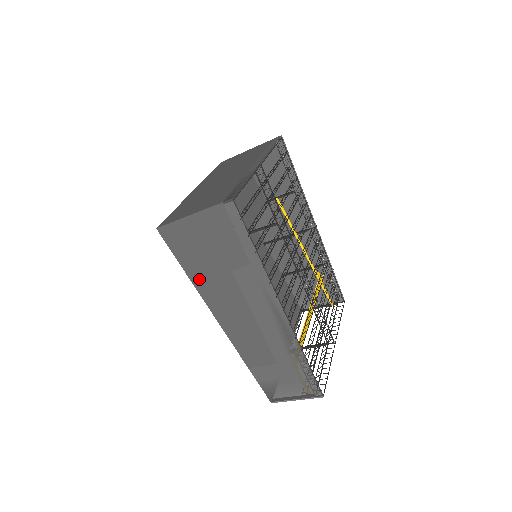
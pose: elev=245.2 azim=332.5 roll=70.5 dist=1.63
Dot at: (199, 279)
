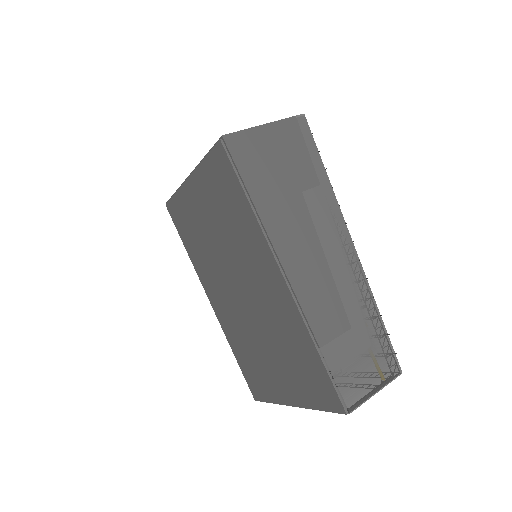
Dot at: (265, 205)
